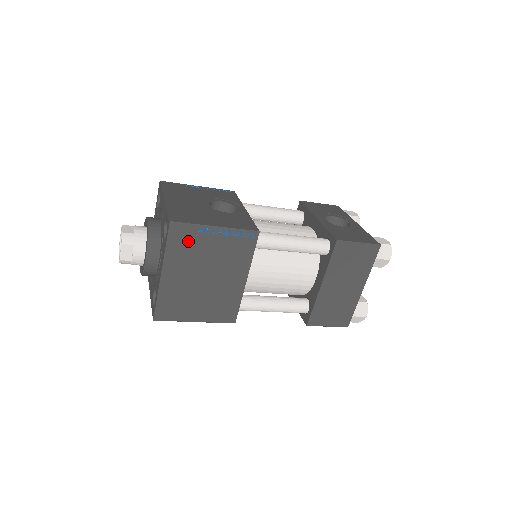
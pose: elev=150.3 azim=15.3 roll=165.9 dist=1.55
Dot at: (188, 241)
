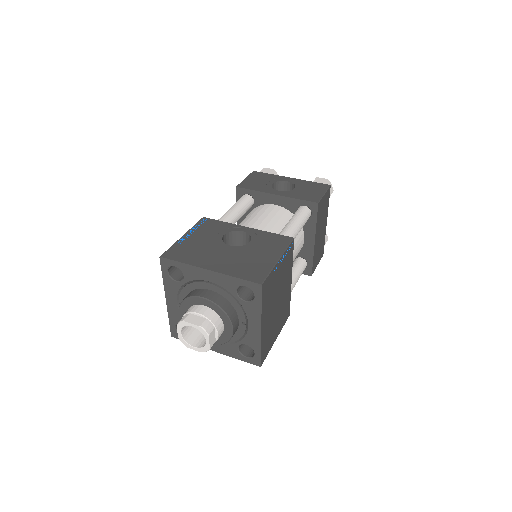
Dot at: (269, 287)
